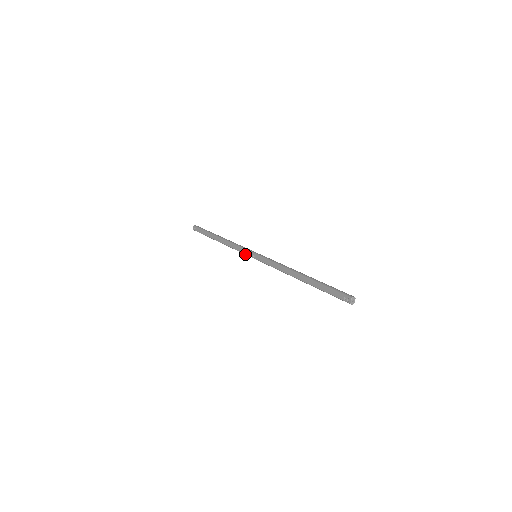
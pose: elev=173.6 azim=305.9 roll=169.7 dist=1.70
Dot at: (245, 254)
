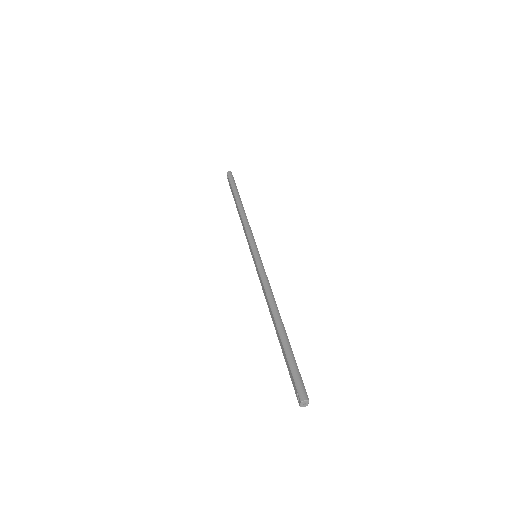
Dot at: (249, 246)
